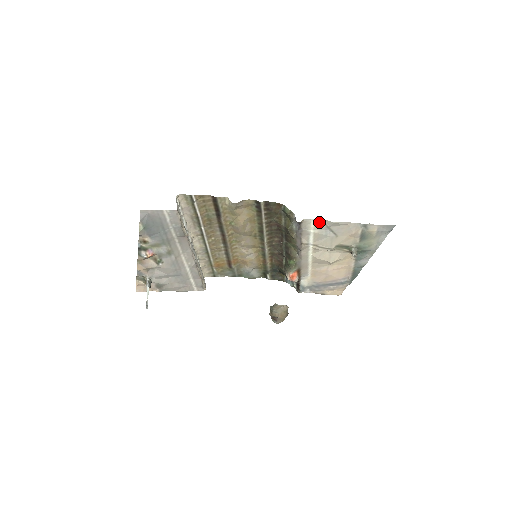
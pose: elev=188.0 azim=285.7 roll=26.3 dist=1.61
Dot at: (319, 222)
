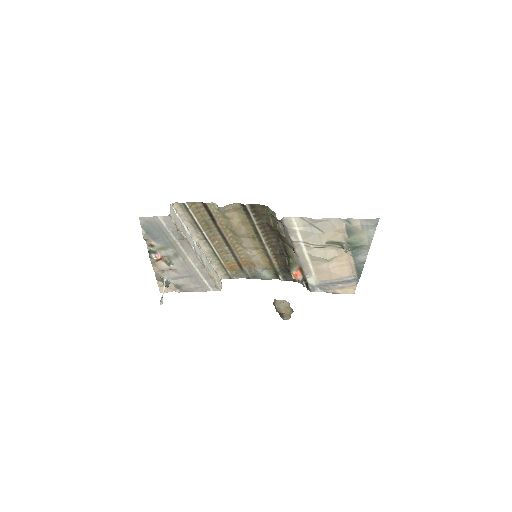
Dot at: (300, 220)
